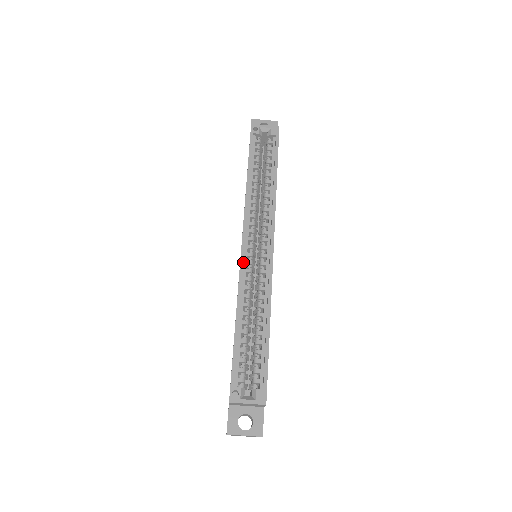
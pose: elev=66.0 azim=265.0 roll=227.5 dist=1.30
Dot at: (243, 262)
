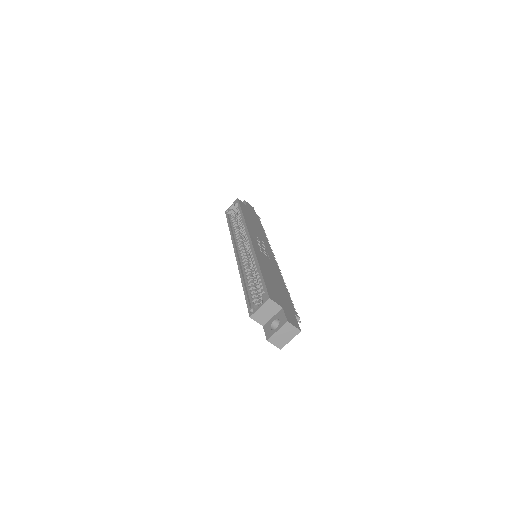
Dot at: (237, 259)
